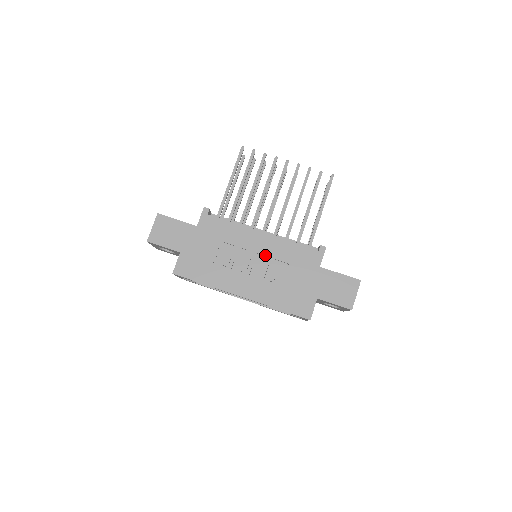
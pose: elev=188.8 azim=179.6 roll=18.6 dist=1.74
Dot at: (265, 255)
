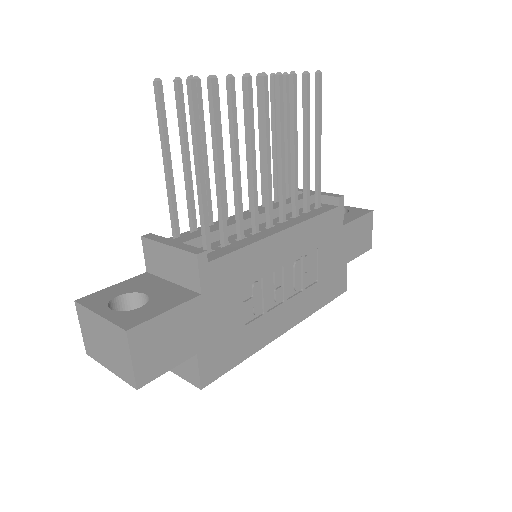
Dot at: (294, 259)
